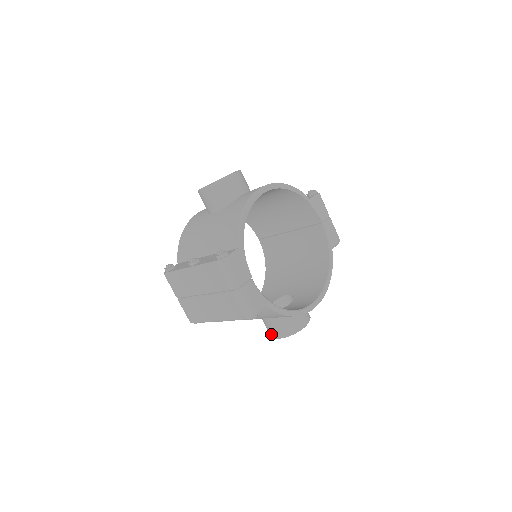
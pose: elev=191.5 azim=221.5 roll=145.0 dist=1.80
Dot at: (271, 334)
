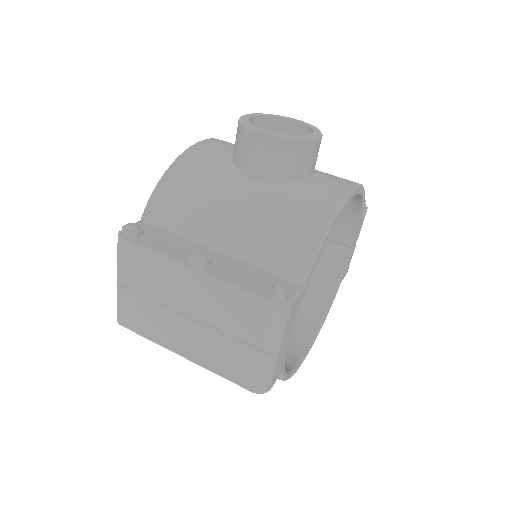
Dot at: occluded
